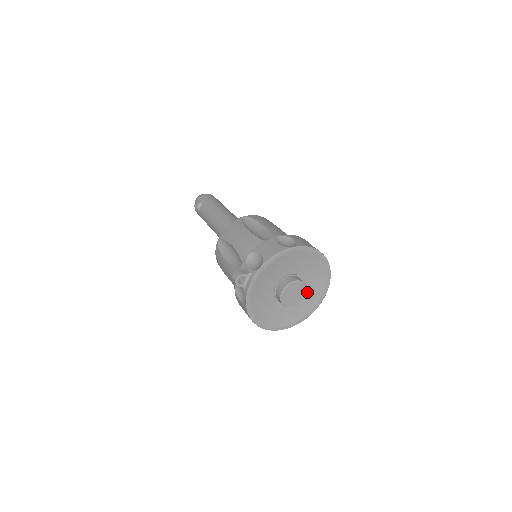
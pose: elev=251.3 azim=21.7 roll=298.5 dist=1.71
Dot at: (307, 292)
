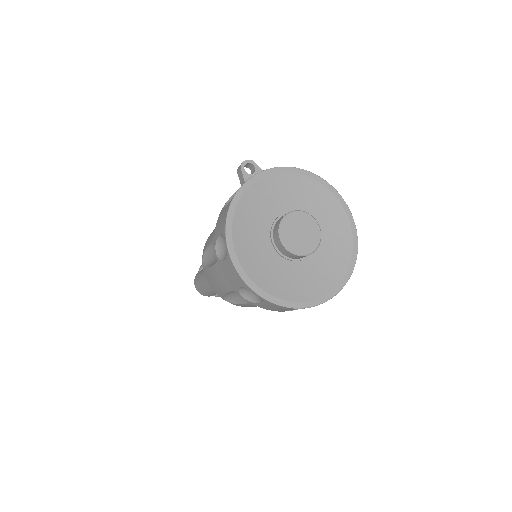
Dot at: (312, 268)
